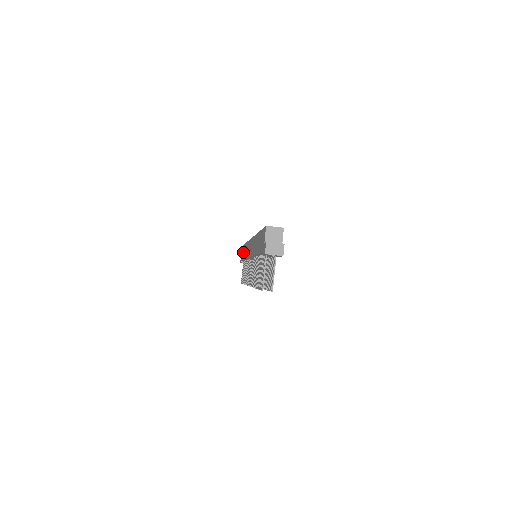
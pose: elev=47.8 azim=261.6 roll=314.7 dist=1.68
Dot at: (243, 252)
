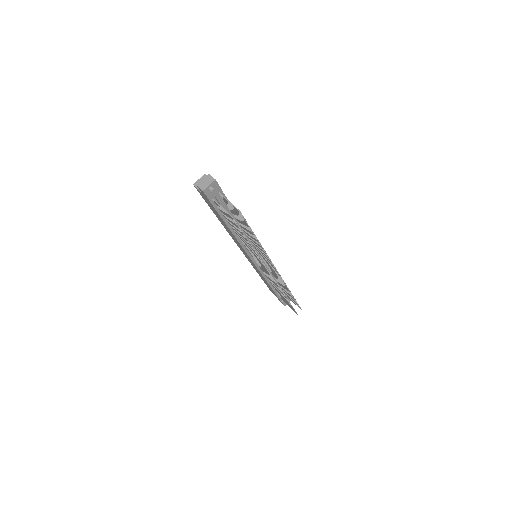
Dot at: occluded
